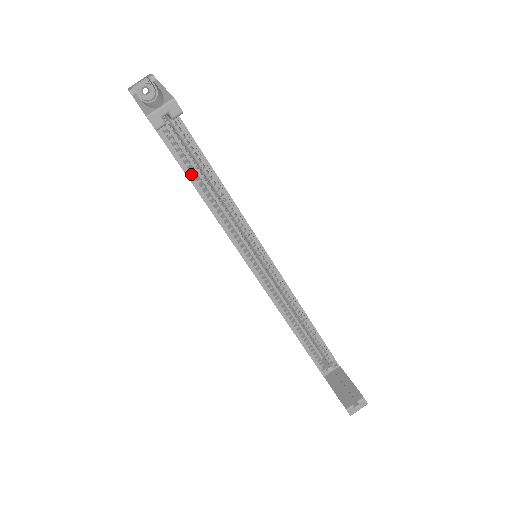
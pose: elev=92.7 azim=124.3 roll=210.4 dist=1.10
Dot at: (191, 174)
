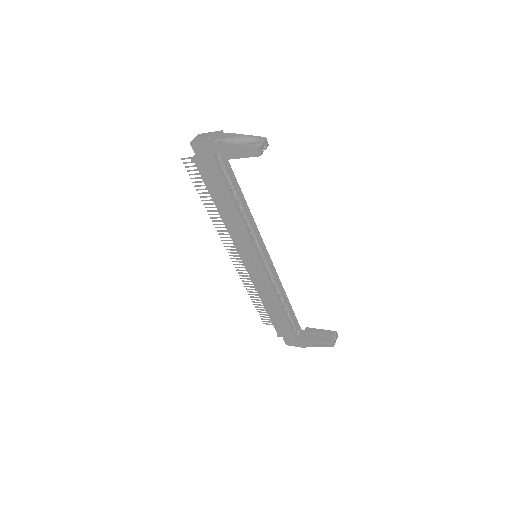
Dot at: (232, 197)
